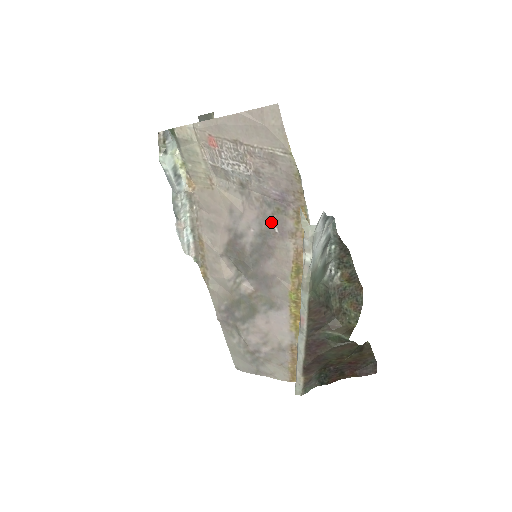
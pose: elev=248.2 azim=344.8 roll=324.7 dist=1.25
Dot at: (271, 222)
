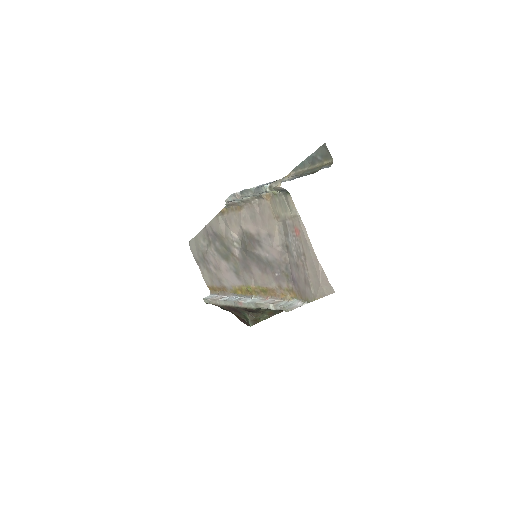
Dot at: (279, 270)
